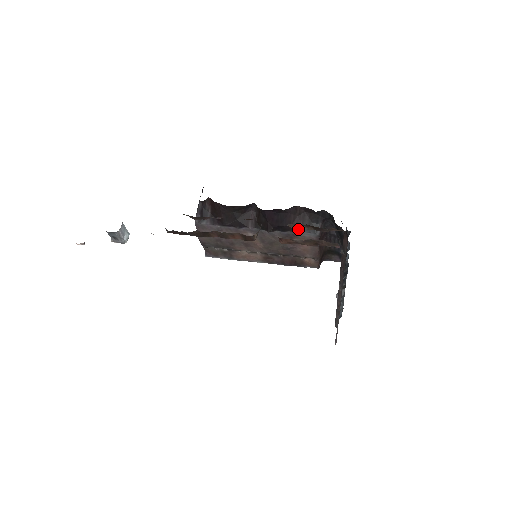
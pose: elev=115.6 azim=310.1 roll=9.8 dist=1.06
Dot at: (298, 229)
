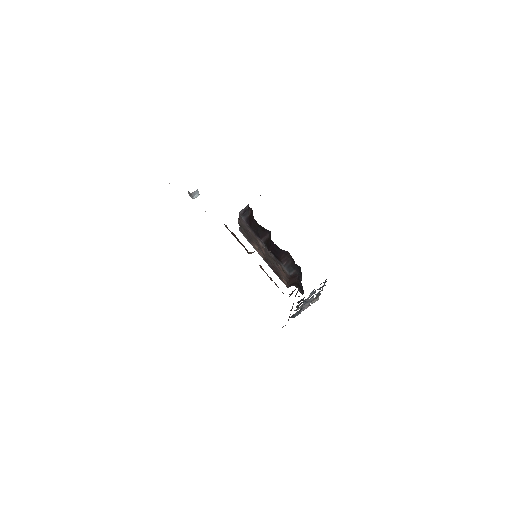
Dot at: (283, 263)
